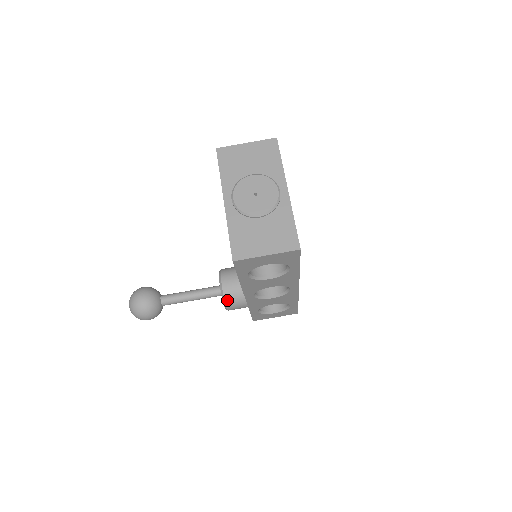
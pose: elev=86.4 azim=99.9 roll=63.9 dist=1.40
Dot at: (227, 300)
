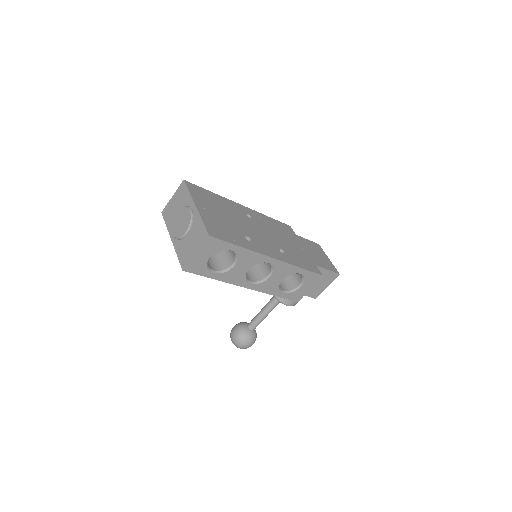
Dot at: (280, 299)
